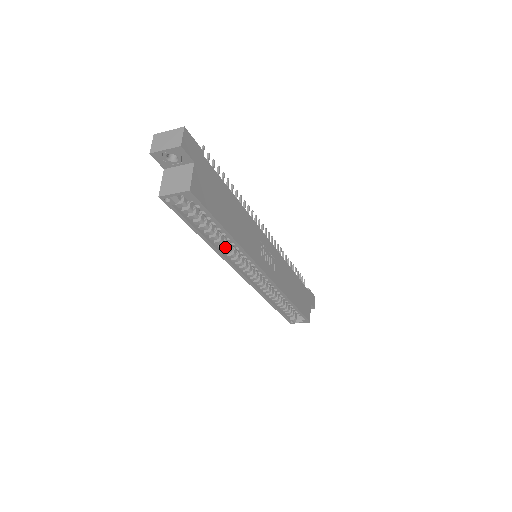
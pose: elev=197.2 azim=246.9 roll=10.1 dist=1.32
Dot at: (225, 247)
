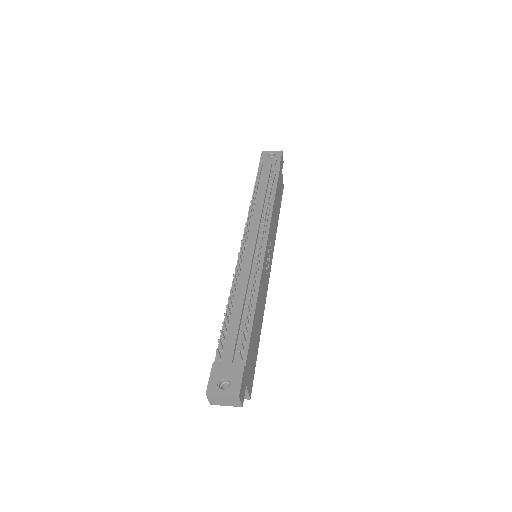
Dot at: occluded
